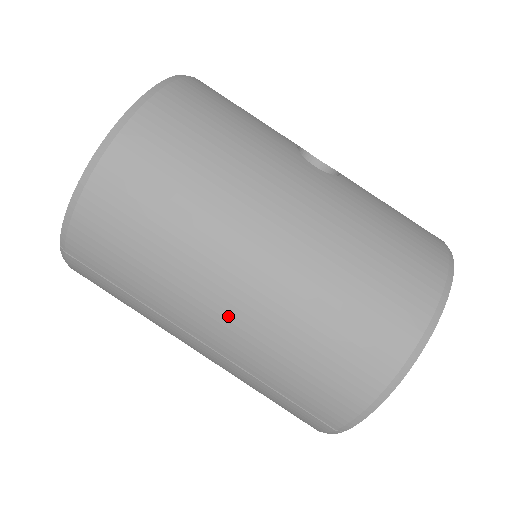
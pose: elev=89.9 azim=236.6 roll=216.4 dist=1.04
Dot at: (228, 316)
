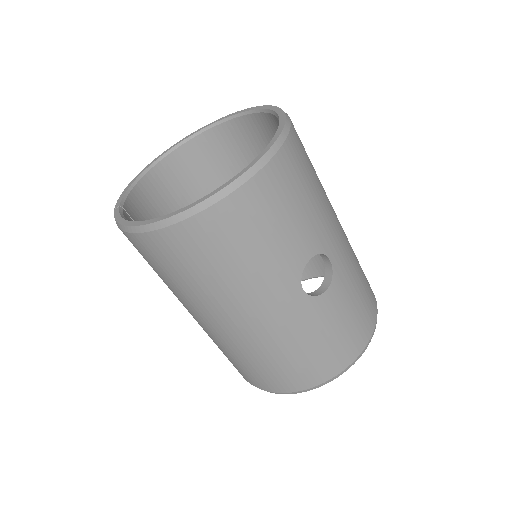
Dot at: (195, 319)
